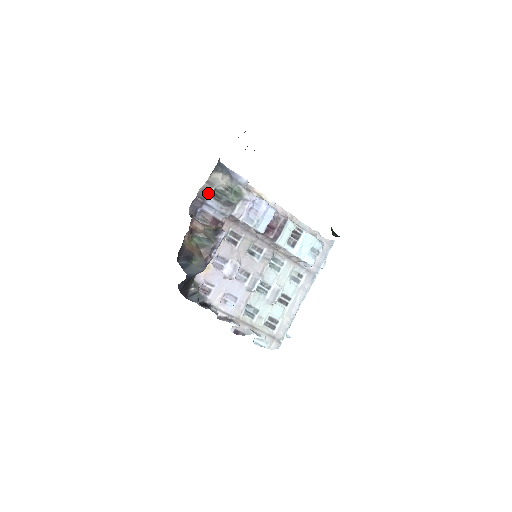
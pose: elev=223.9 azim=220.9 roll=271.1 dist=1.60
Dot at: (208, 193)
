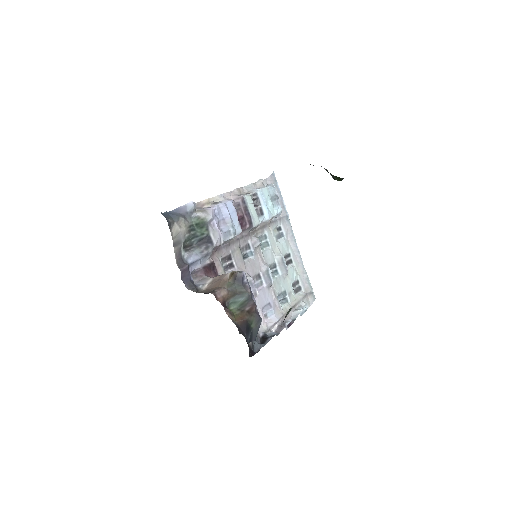
Dot at: (181, 254)
